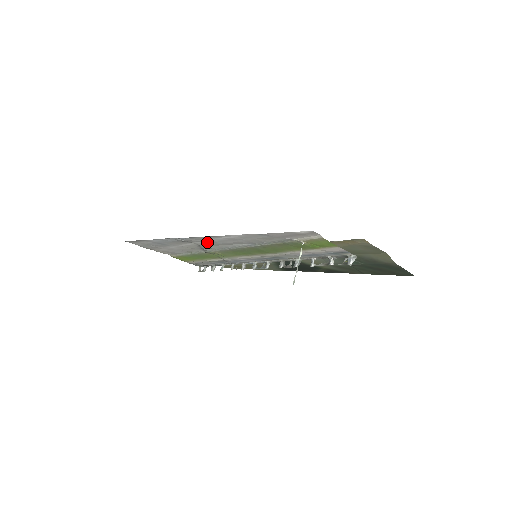
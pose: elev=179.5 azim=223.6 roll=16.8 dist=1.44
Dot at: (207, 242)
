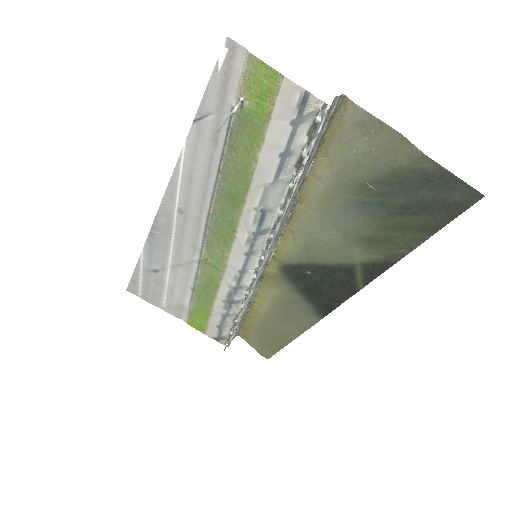
Dot at: (179, 220)
